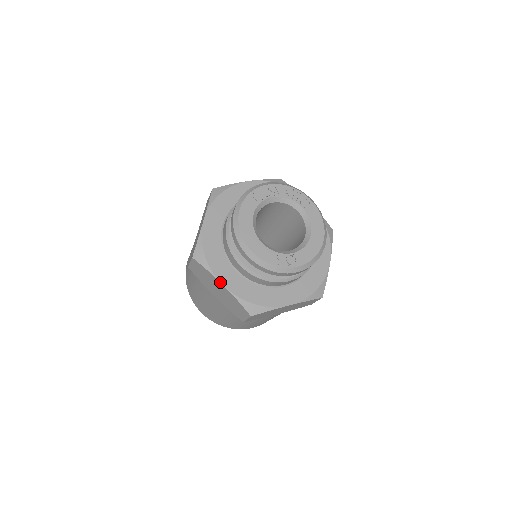
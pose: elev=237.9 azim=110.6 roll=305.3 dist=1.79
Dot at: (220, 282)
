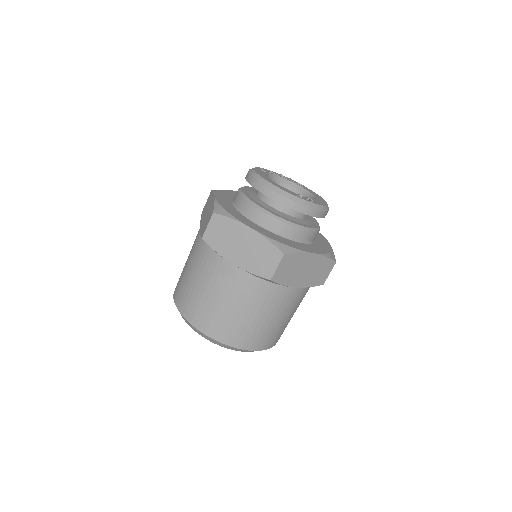
Dot at: (247, 225)
